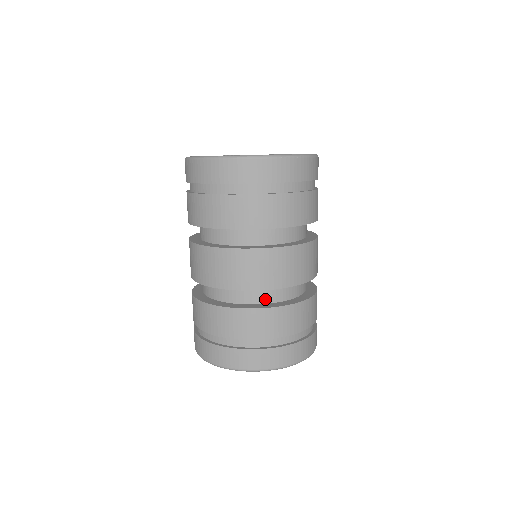
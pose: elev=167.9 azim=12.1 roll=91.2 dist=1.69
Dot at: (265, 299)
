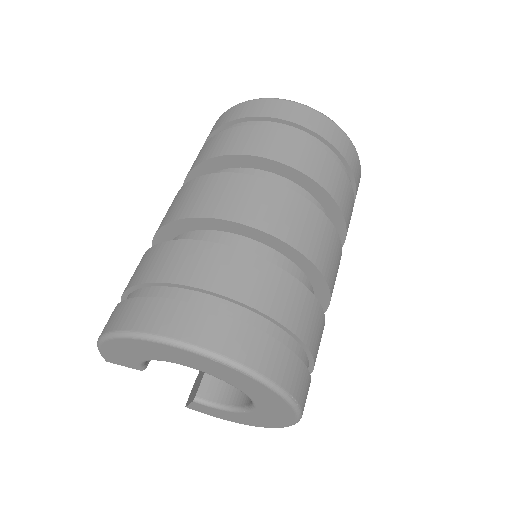
Dot at: occluded
